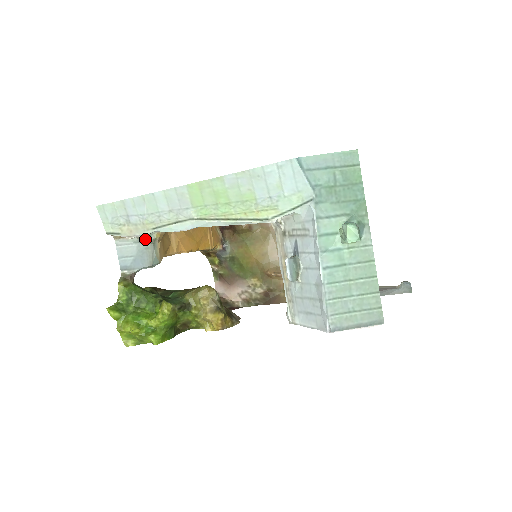
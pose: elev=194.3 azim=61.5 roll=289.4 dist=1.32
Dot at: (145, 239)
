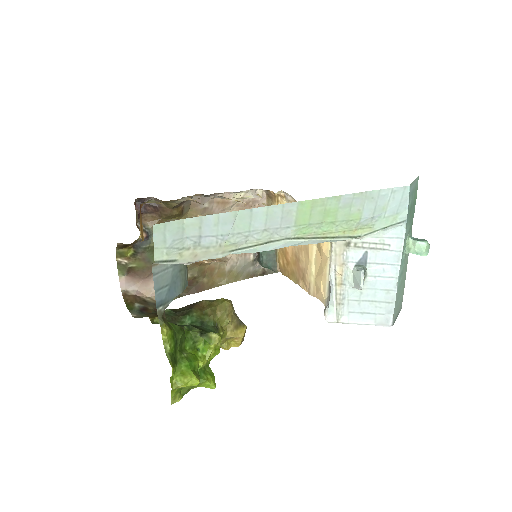
Dot at: occluded
